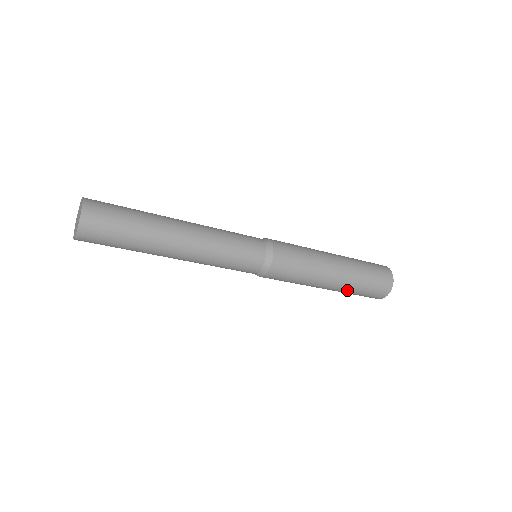
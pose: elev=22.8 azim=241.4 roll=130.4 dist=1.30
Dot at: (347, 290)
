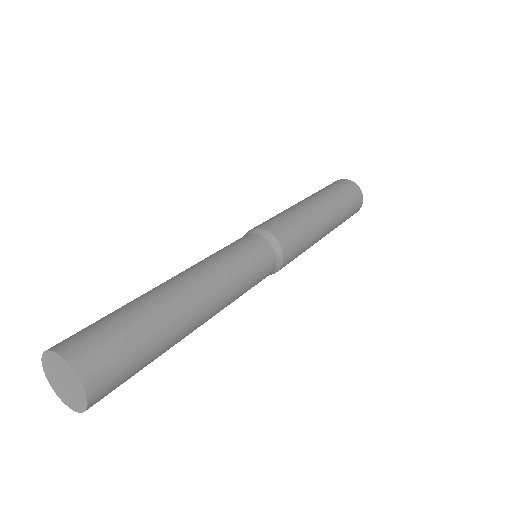
Dot at: occluded
